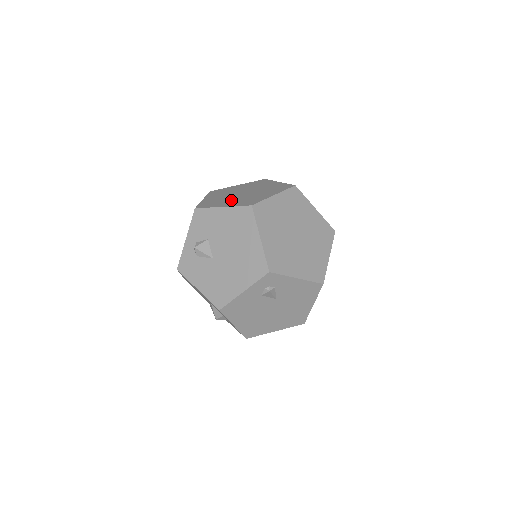
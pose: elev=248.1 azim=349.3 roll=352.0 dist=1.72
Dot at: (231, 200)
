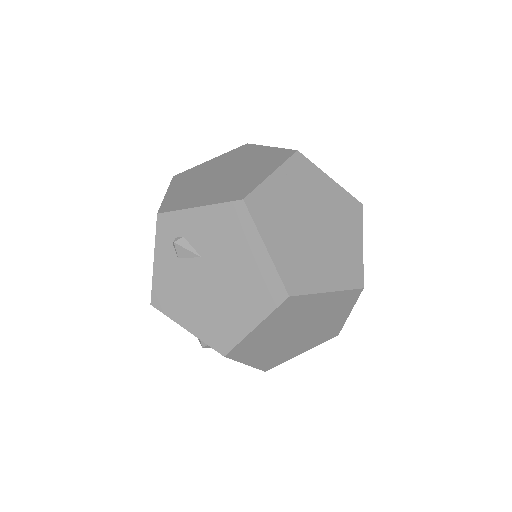
Dot at: occluded
